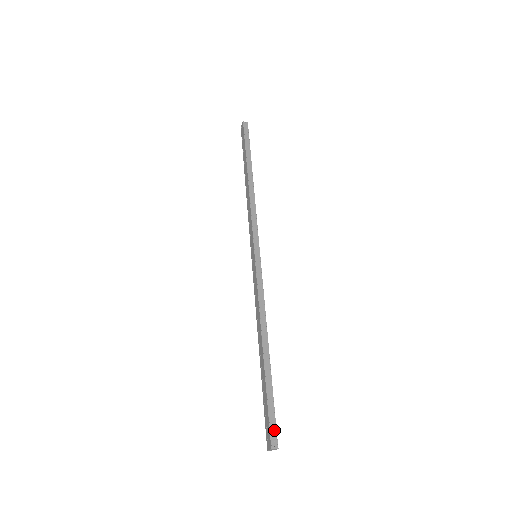
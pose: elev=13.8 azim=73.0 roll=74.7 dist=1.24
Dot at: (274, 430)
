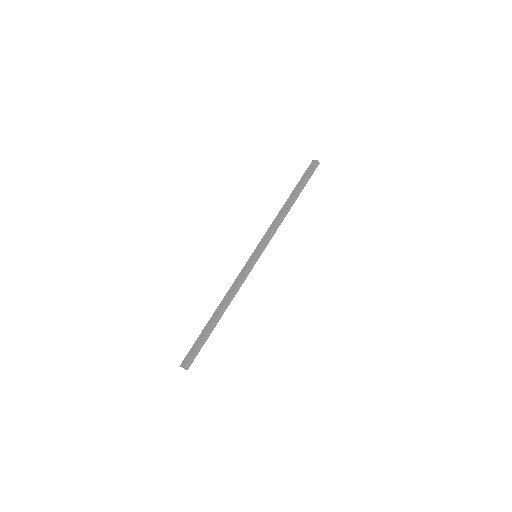
Dot at: (193, 360)
